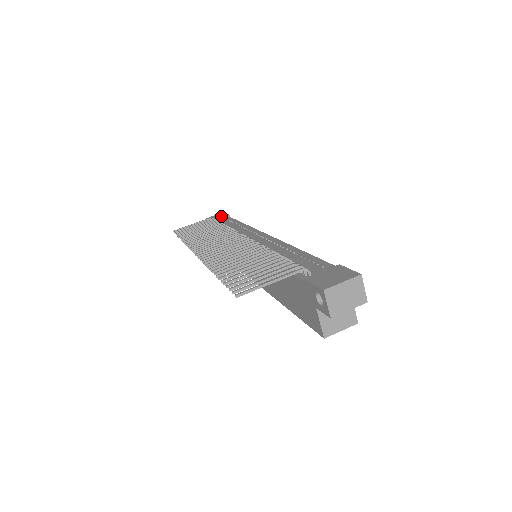
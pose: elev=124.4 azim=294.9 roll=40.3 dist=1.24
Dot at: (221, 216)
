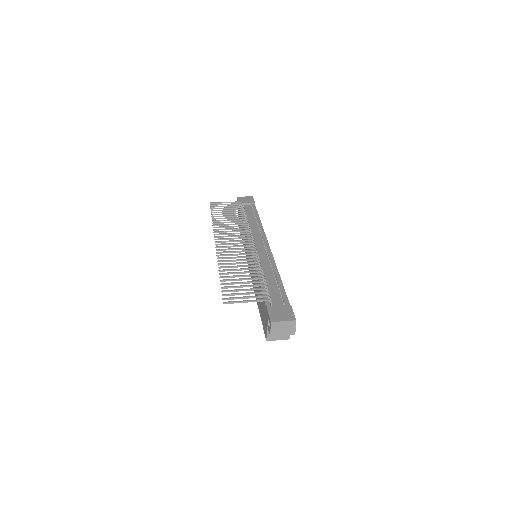
Dot at: (249, 201)
